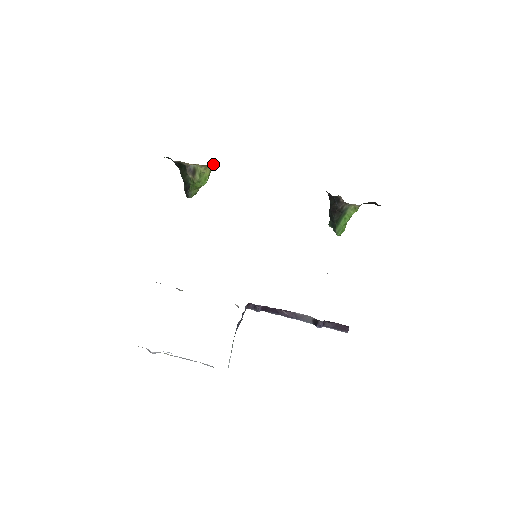
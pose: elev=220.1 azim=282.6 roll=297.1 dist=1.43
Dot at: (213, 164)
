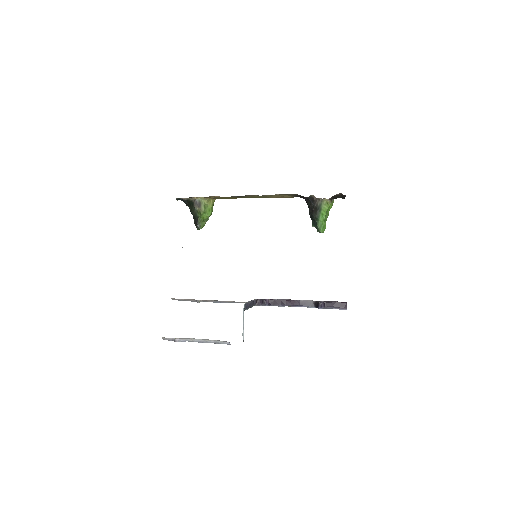
Dot at: (214, 199)
